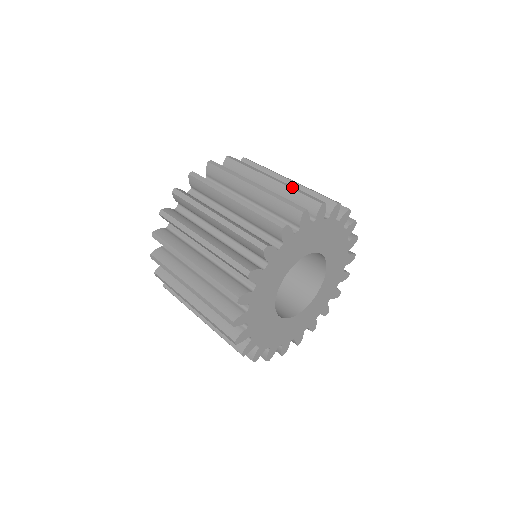
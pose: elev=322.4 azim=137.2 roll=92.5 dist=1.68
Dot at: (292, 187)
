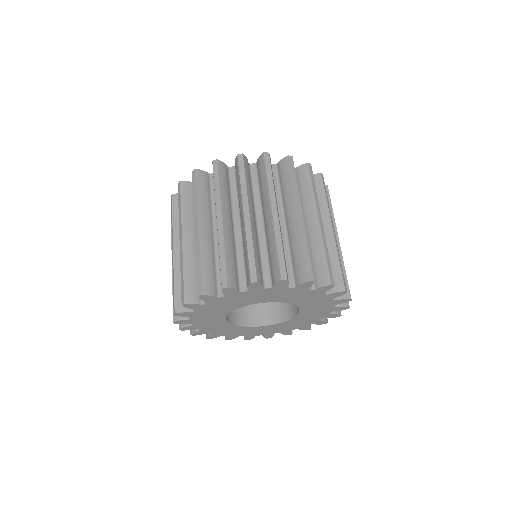
Dot at: (305, 240)
